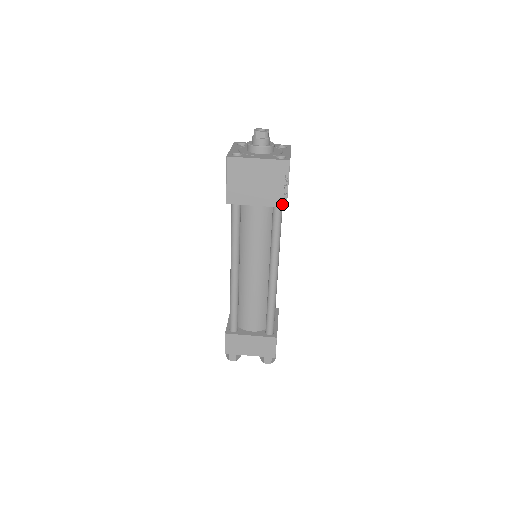
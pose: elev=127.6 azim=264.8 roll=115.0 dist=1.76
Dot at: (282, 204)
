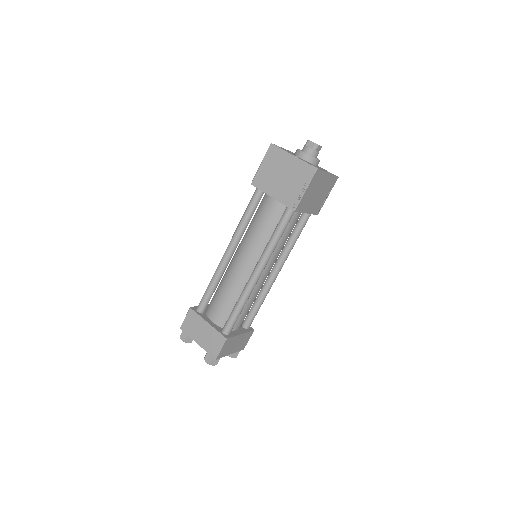
Dot at: (293, 206)
